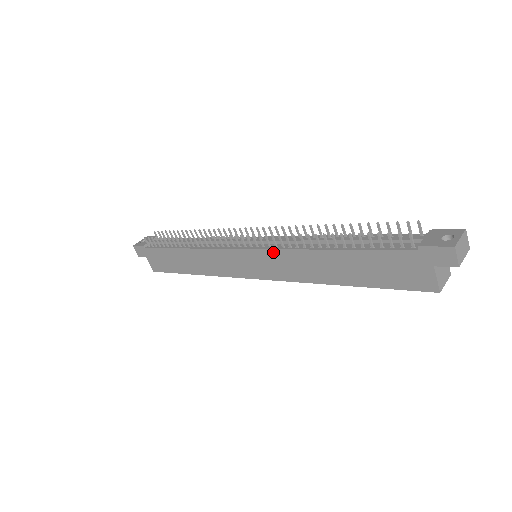
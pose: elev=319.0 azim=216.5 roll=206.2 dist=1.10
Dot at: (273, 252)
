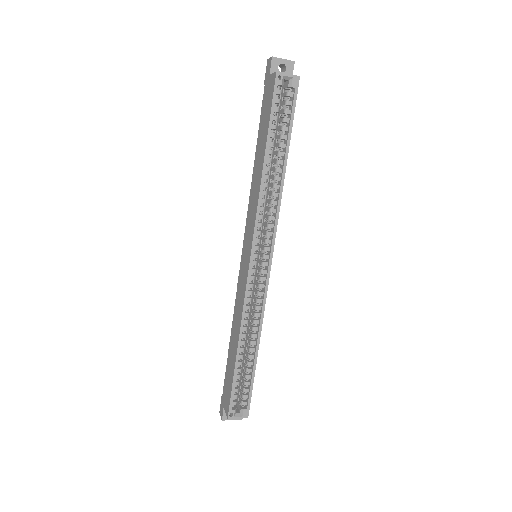
Dot at: (247, 219)
